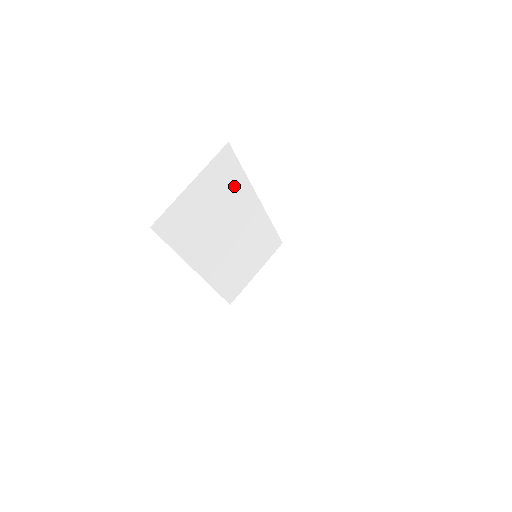
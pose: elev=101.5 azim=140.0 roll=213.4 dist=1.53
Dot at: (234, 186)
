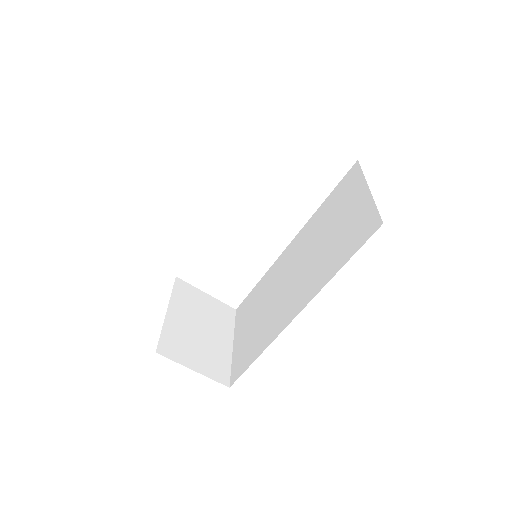
Dot at: occluded
